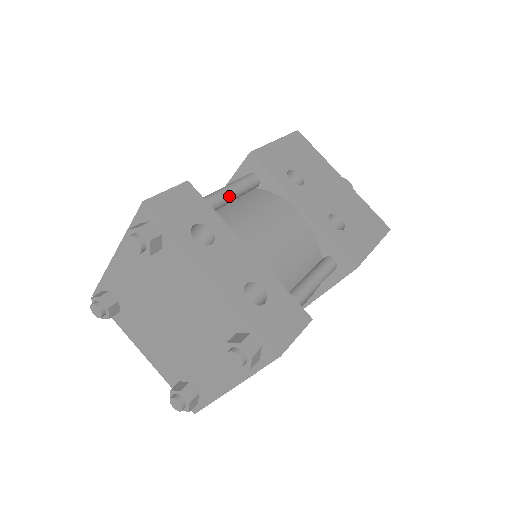
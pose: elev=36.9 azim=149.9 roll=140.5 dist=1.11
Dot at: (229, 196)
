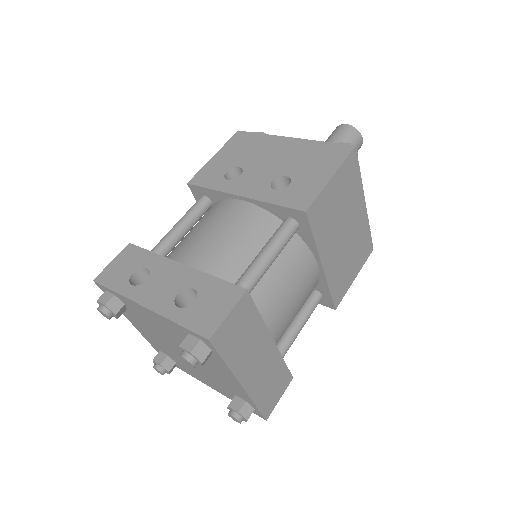
Dot at: (178, 230)
